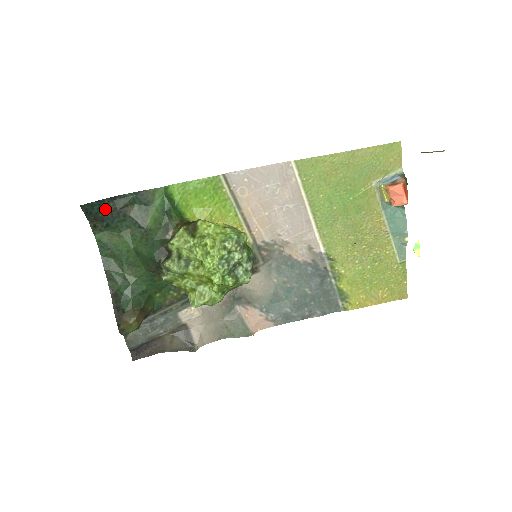
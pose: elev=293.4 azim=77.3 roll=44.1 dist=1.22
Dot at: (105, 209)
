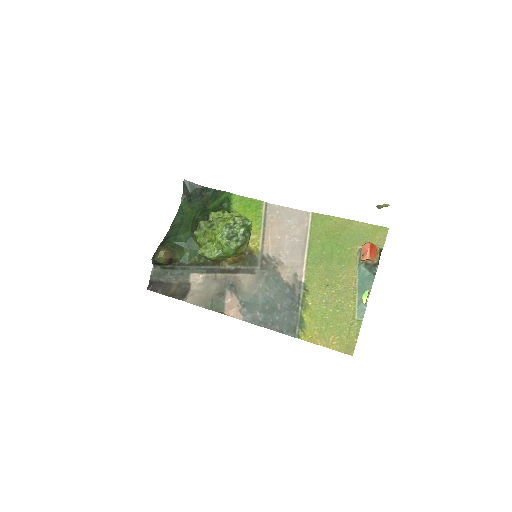
Dot at: (194, 190)
